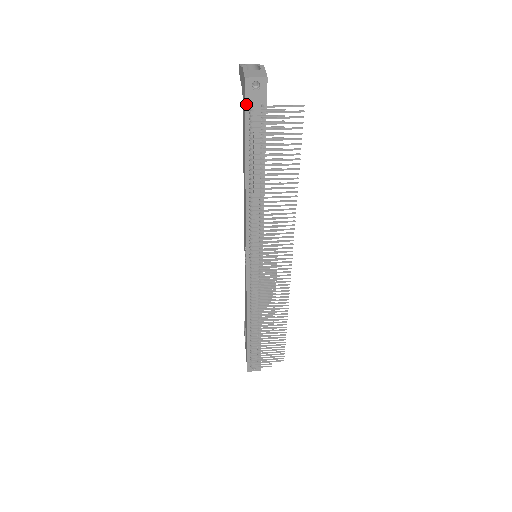
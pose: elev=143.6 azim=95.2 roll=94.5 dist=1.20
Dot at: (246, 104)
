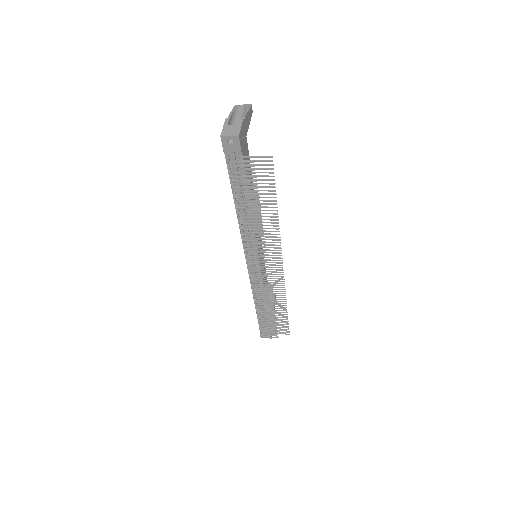
Dot at: (226, 153)
